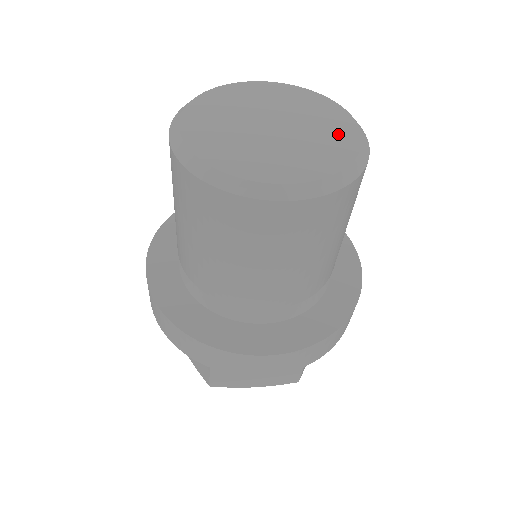
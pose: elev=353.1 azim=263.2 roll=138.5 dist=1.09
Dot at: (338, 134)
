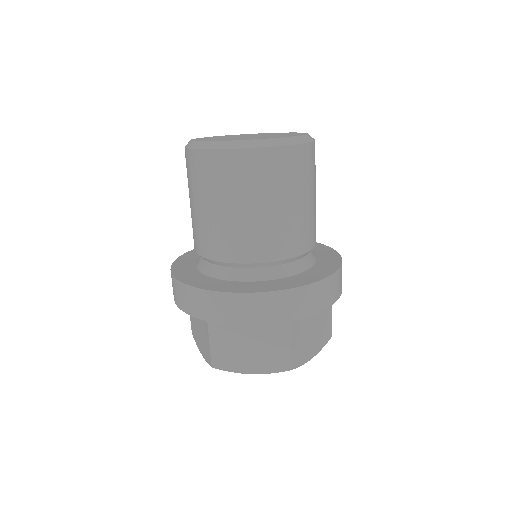
Dot at: occluded
